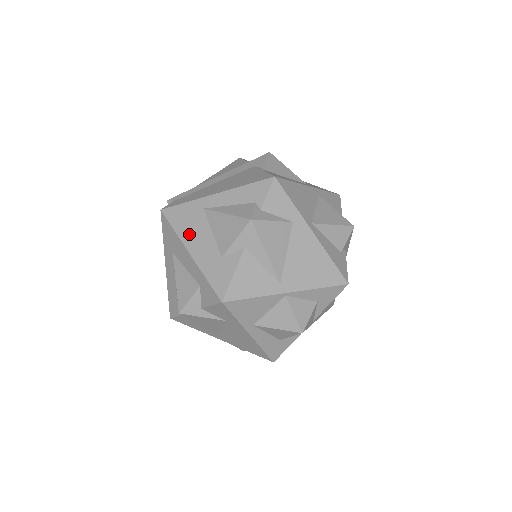
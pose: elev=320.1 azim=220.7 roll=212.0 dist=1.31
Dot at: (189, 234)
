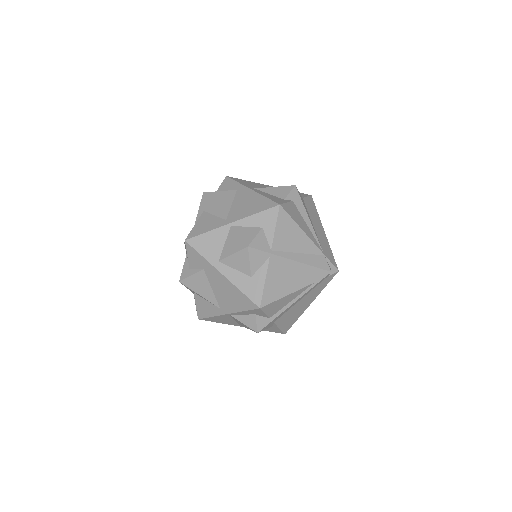
Dot at: occluded
